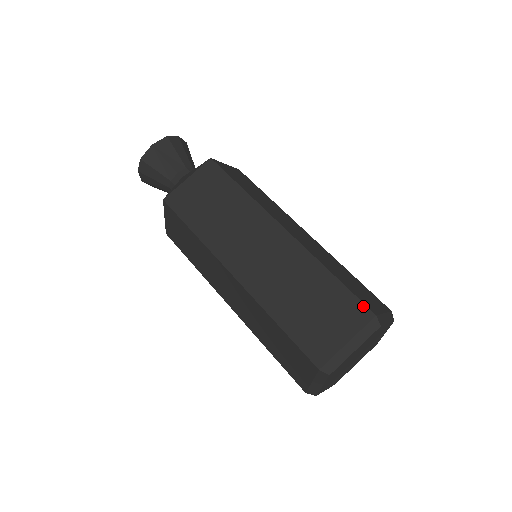
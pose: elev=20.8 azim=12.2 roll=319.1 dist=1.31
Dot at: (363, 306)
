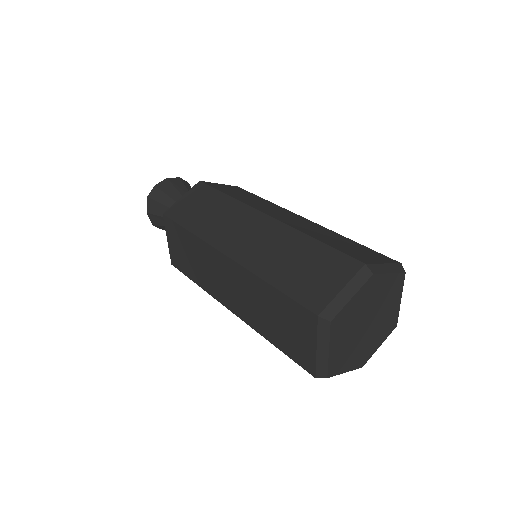
Dot at: (305, 310)
